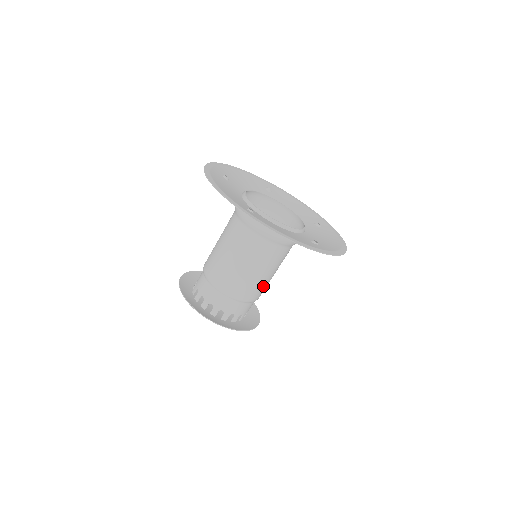
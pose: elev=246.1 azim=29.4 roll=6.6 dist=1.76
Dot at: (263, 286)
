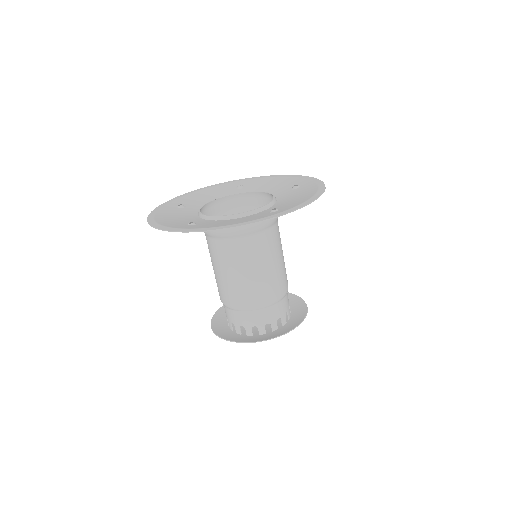
Dot at: (275, 281)
